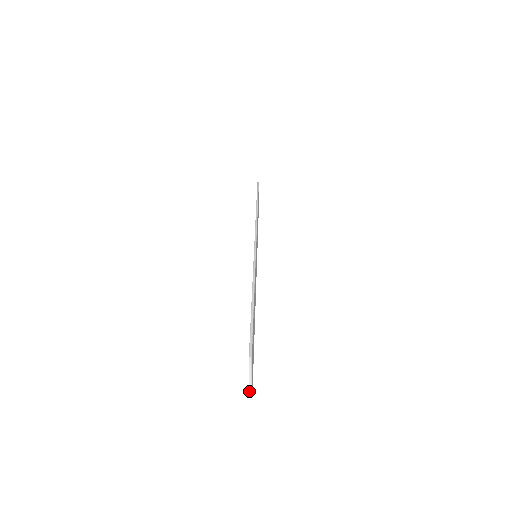
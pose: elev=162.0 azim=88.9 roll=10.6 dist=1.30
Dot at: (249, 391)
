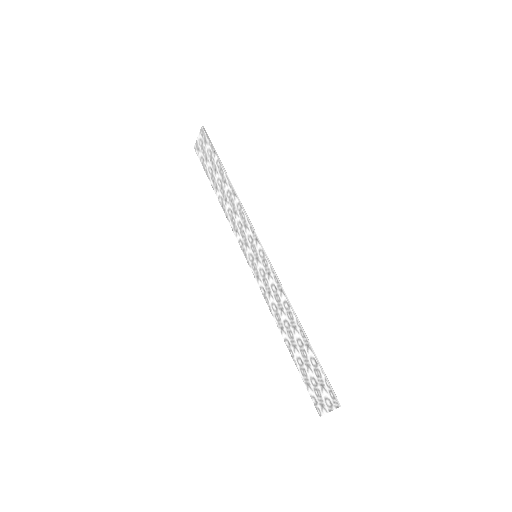
Dot at: occluded
